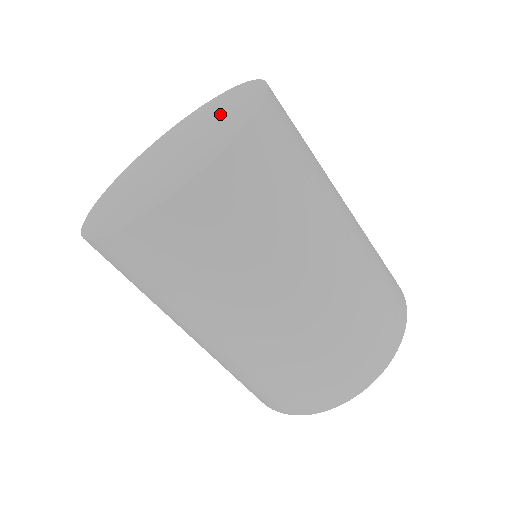
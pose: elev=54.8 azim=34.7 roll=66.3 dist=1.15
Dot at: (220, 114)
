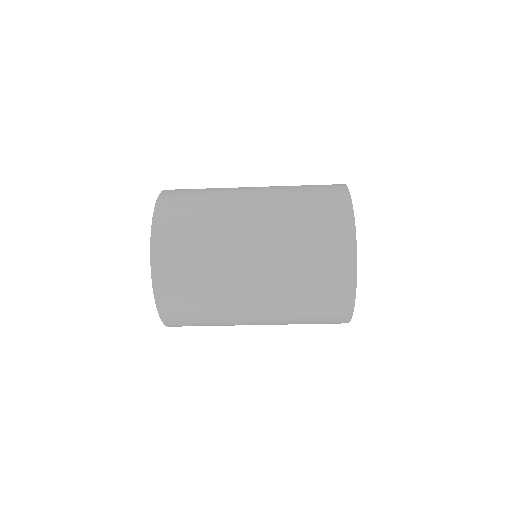
Dot at: occluded
